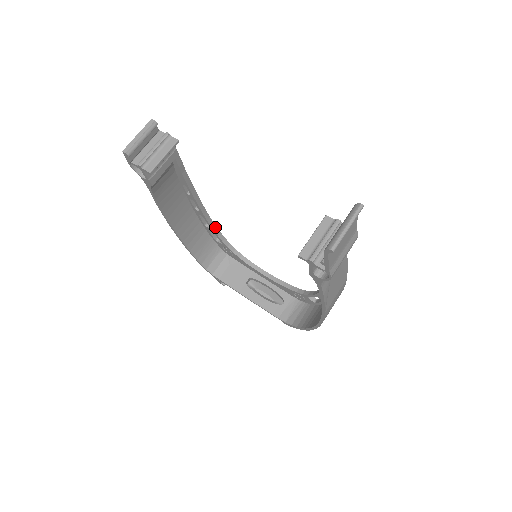
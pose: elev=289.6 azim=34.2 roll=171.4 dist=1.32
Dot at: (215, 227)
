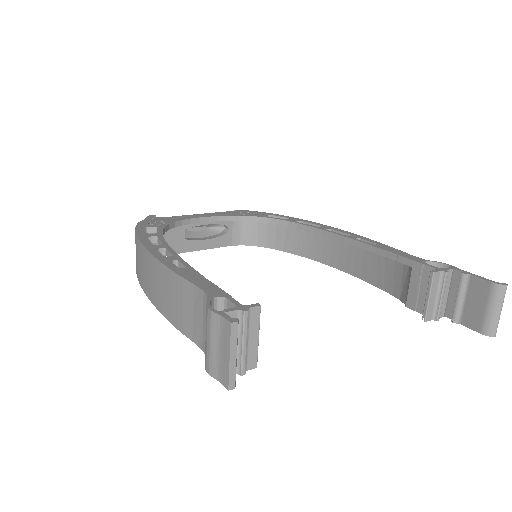
Dot at: (163, 238)
